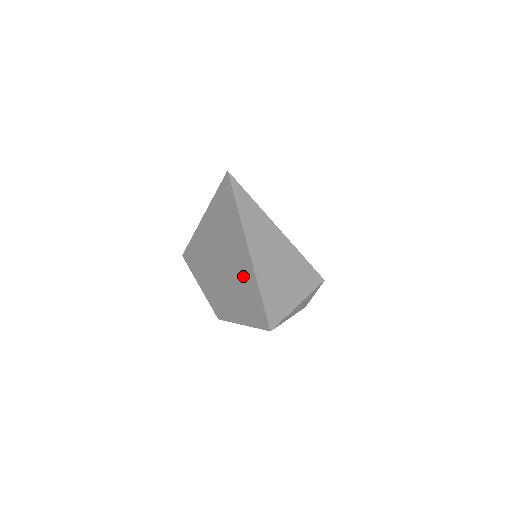
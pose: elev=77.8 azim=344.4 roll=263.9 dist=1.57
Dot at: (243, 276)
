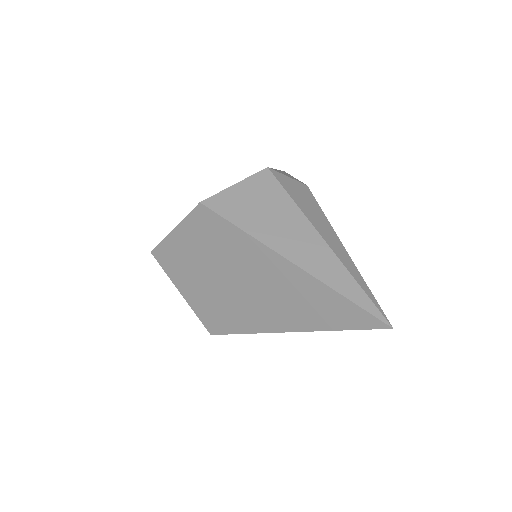
Dot at: (256, 314)
